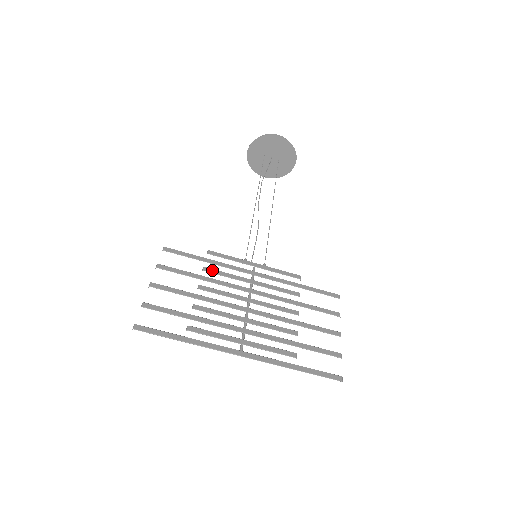
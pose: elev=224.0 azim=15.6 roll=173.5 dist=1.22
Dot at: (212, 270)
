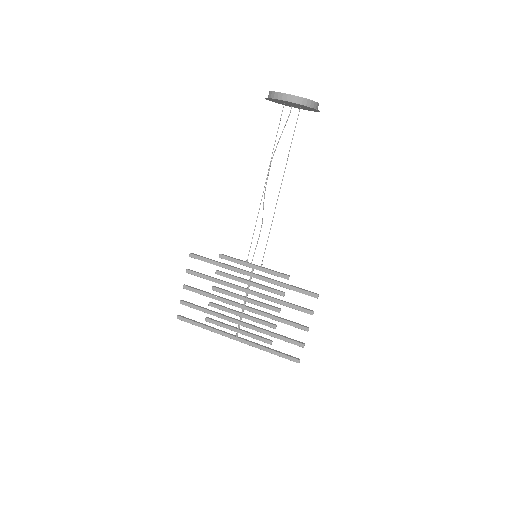
Dot at: (221, 273)
